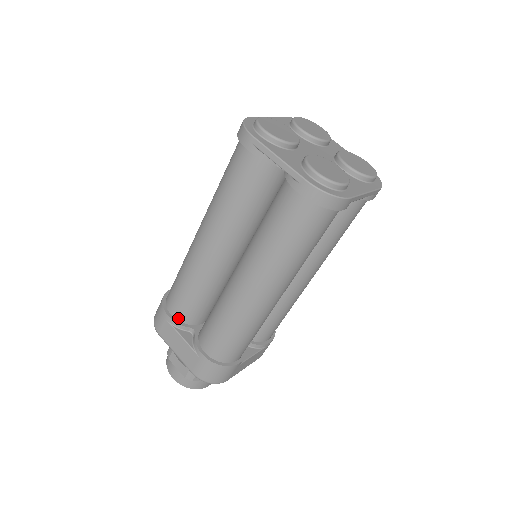
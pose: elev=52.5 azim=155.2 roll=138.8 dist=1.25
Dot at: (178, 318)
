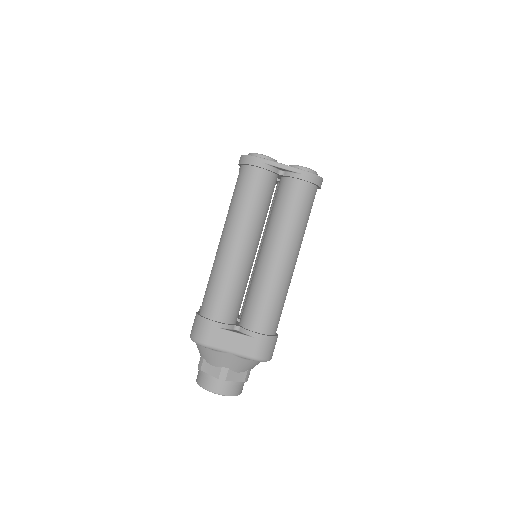
Dot at: occluded
